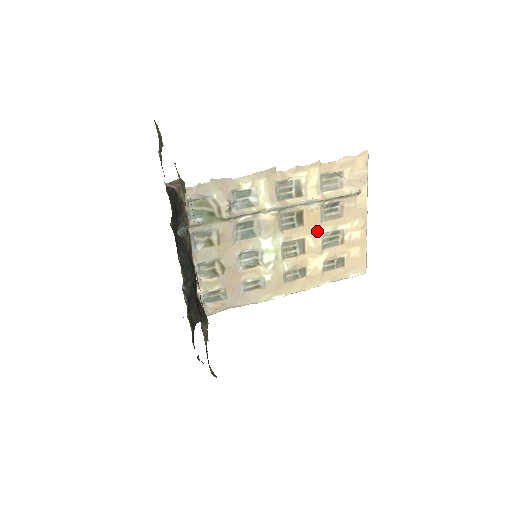
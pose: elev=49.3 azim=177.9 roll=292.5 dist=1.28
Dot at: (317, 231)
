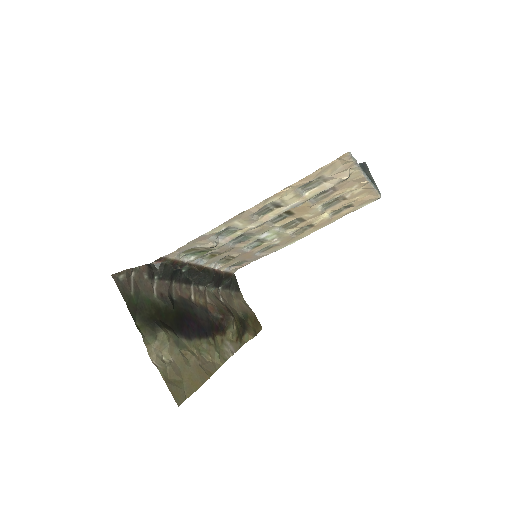
Dot at: (312, 209)
